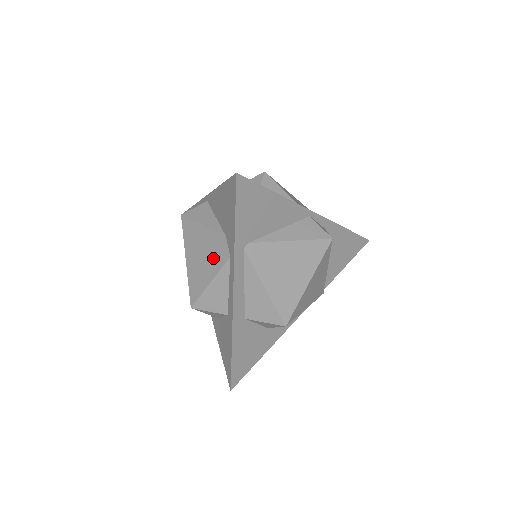
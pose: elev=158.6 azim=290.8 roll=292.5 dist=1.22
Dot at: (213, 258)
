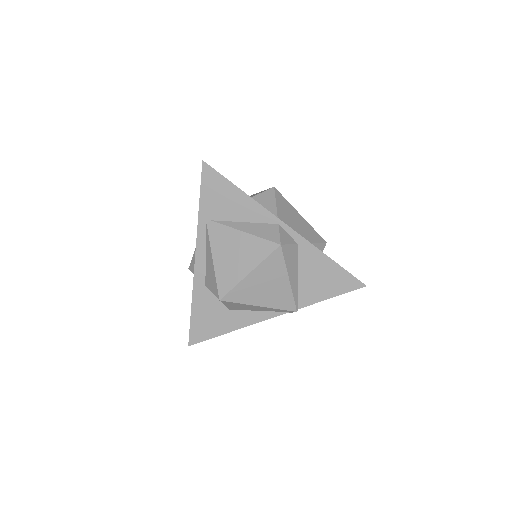
Dot at: occluded
